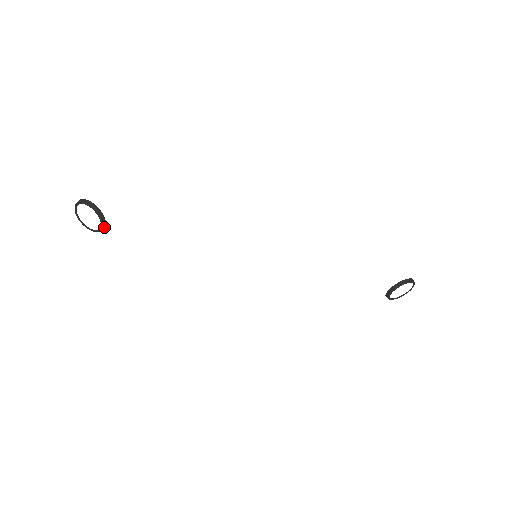
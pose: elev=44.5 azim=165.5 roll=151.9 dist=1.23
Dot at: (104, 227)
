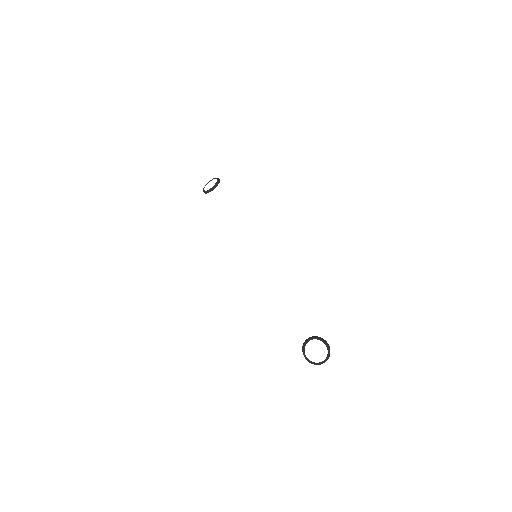
Dot at: (212, 190)
